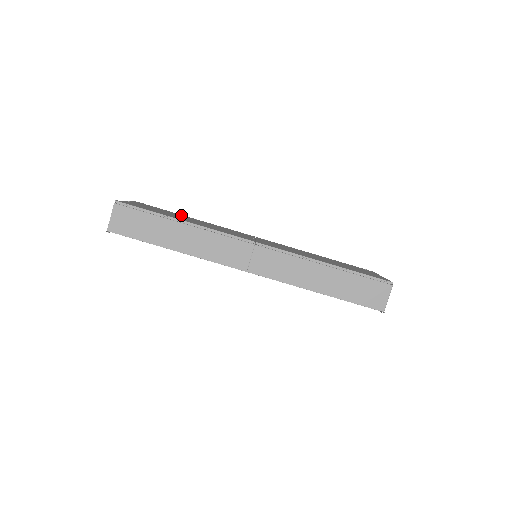
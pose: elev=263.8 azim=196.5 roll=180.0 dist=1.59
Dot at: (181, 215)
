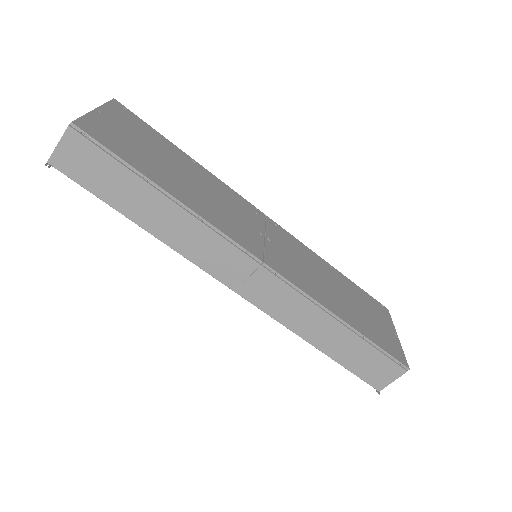
Dot at: (175, 150)
